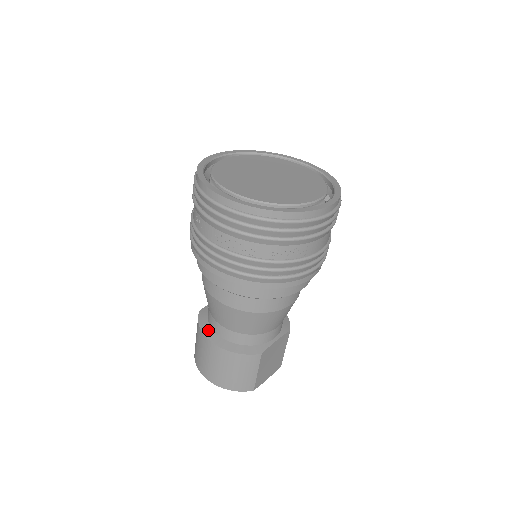
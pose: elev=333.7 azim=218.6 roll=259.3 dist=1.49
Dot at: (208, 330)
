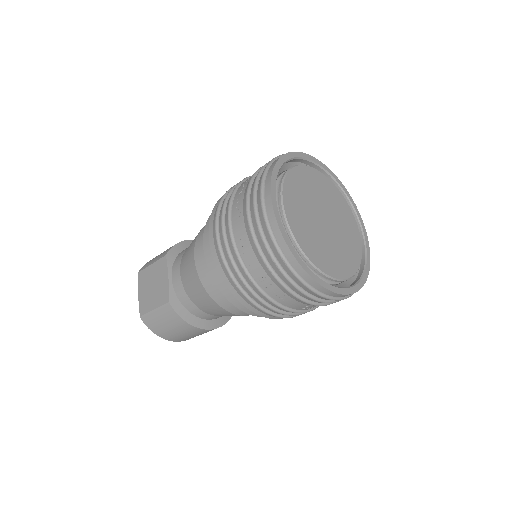
Dot at: (195, 320)
